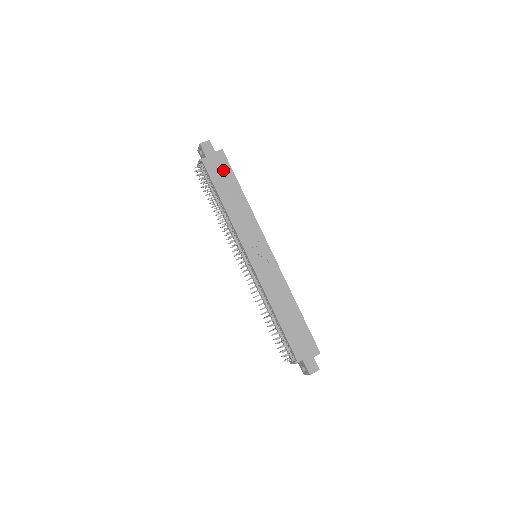
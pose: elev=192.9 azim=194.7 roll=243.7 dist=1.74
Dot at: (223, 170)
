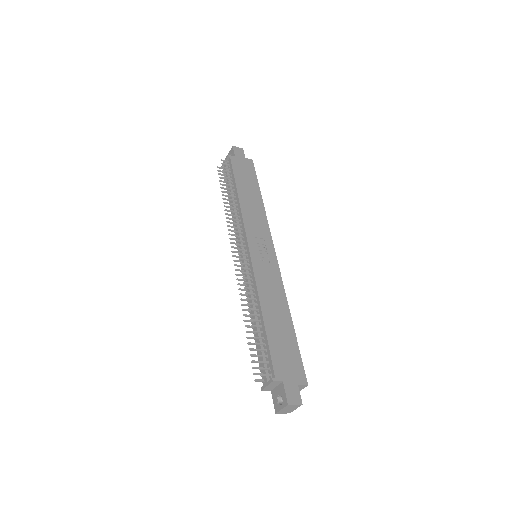
Dot at: (248, 172)
